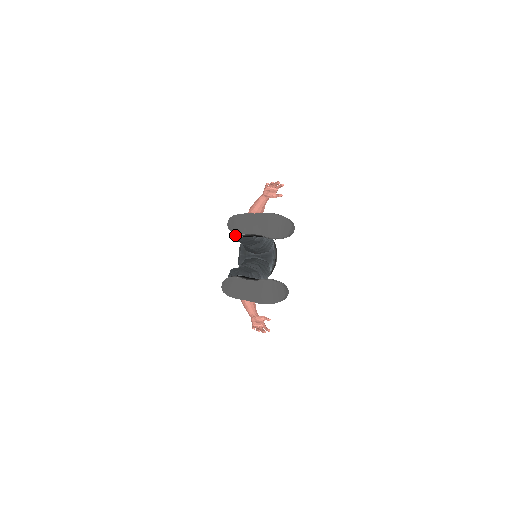
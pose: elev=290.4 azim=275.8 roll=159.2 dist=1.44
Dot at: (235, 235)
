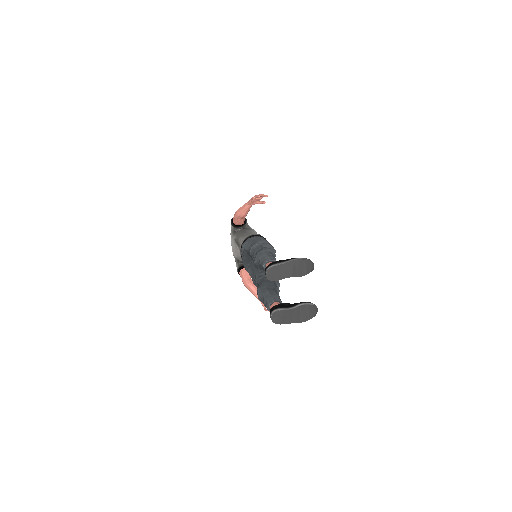
Dot at: occluded
